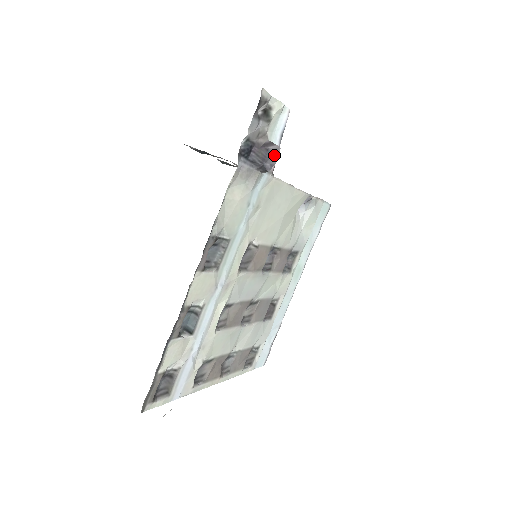
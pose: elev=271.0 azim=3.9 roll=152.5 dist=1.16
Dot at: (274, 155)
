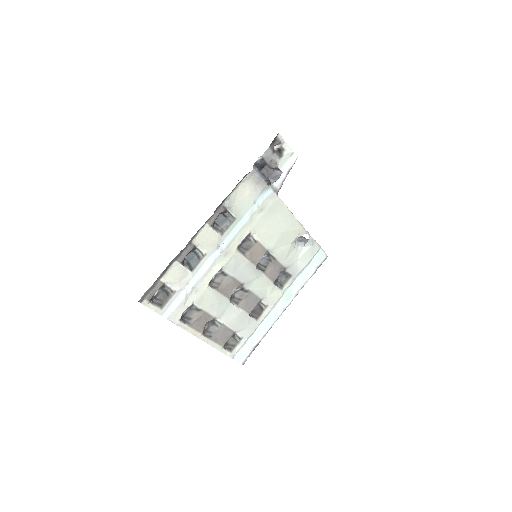
Dot at: (278, 175)
